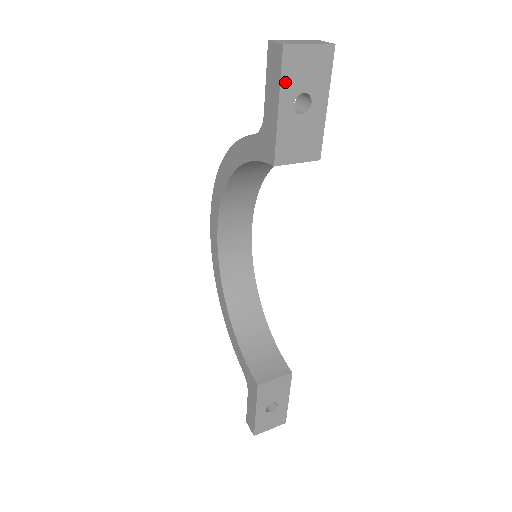
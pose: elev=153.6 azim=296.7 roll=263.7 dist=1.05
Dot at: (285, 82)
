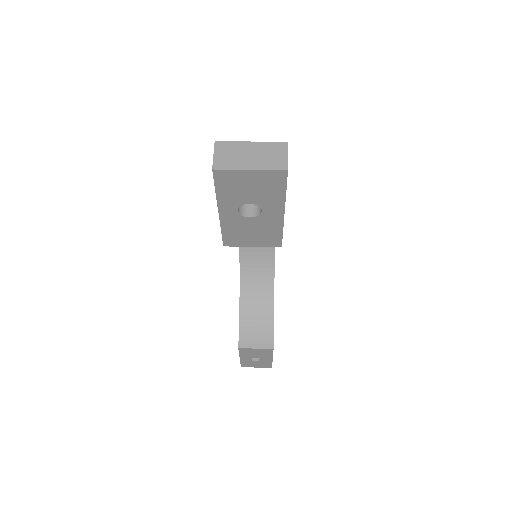
Dot at: (222, 195)
